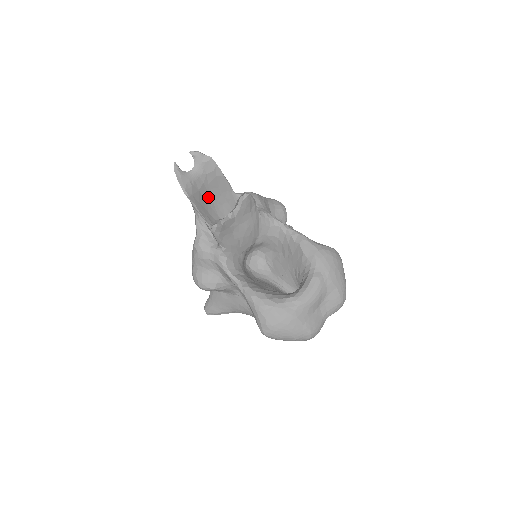
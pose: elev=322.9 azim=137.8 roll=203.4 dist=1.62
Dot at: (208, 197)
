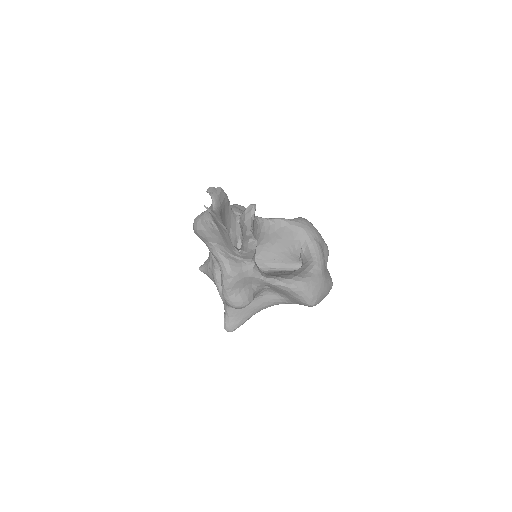
Dot at: occluded
